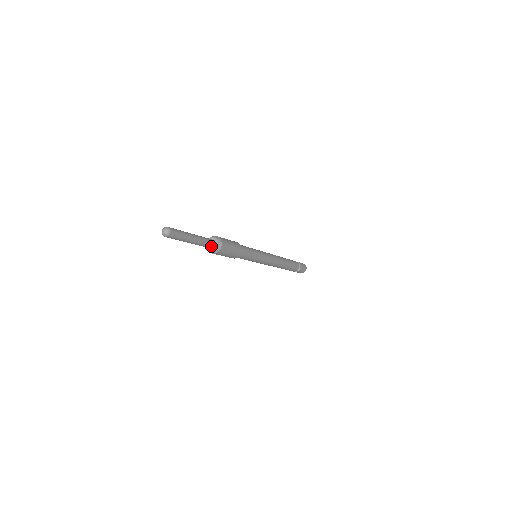
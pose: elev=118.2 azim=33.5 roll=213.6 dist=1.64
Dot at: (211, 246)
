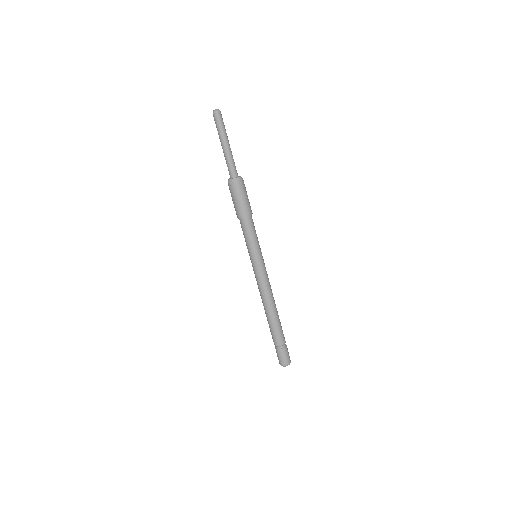
Dot at: (233, 173)
